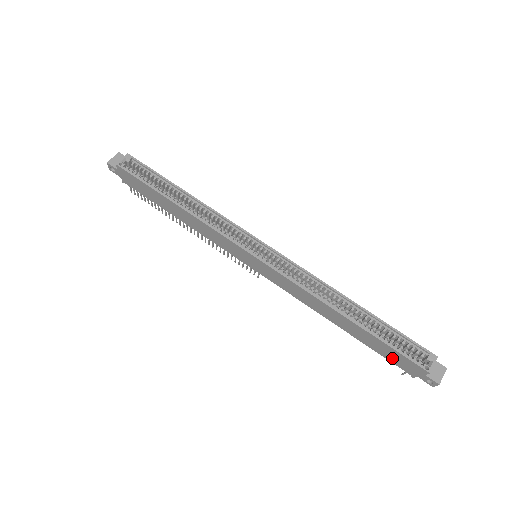
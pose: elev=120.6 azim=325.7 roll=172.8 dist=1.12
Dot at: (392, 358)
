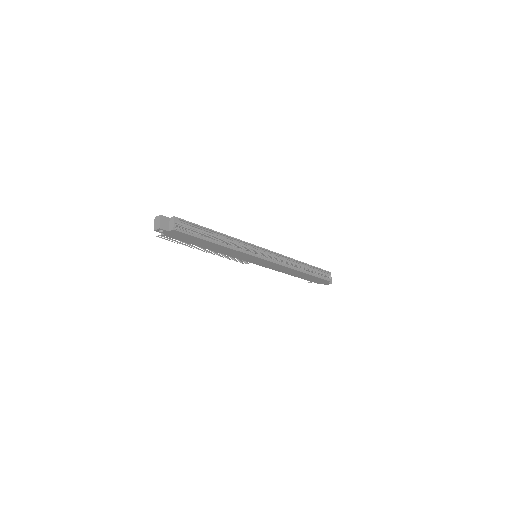
Dot at: (314, 280)
